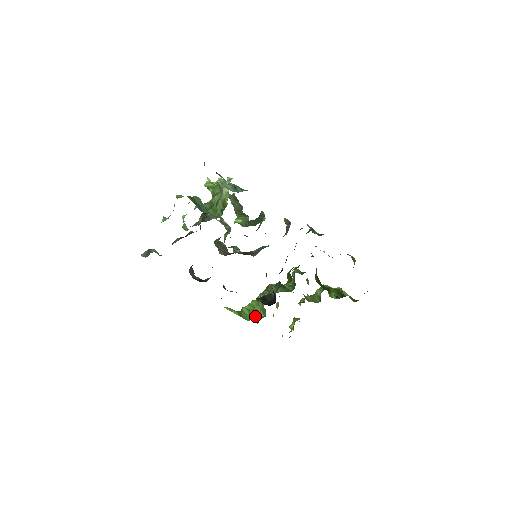
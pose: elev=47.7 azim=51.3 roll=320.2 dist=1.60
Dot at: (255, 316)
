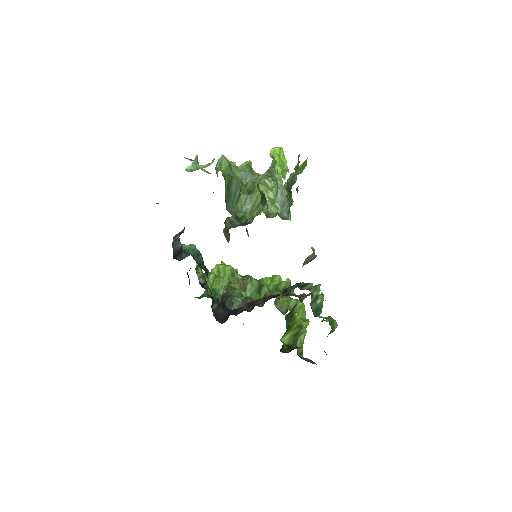
Dot at: (216, 288)
